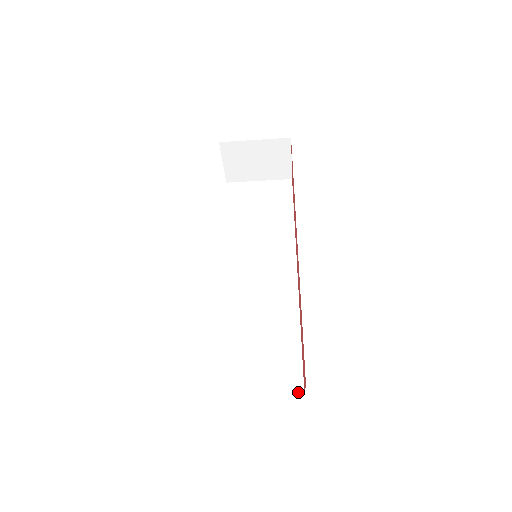
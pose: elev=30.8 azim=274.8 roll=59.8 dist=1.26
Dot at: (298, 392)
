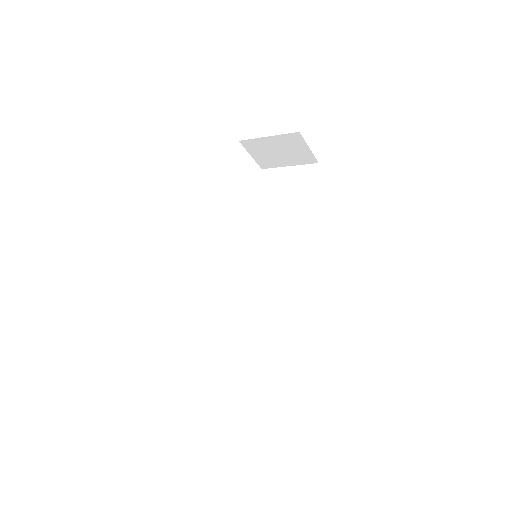
Dot at: (274, 379)
